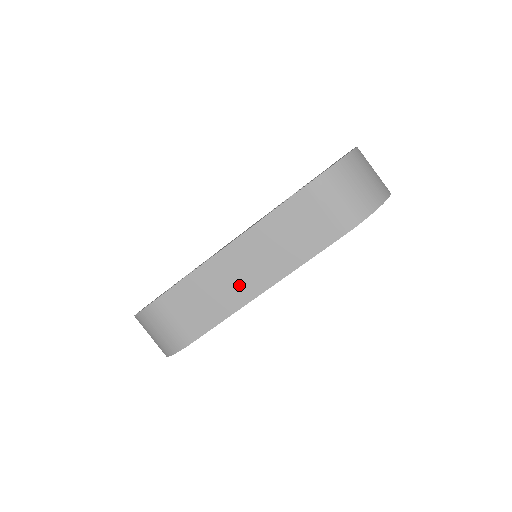
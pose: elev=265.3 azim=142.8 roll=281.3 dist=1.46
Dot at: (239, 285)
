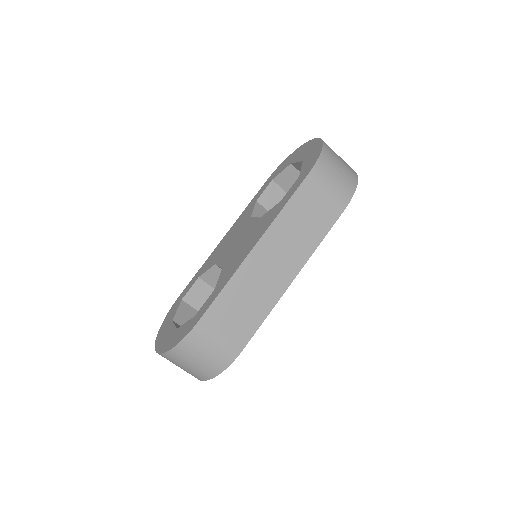
Dot at: (272, 280)
